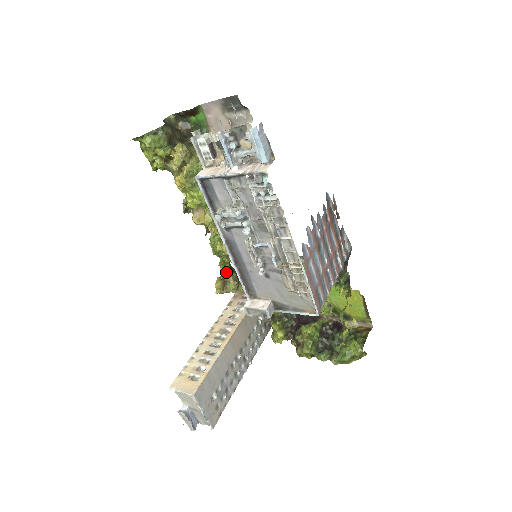
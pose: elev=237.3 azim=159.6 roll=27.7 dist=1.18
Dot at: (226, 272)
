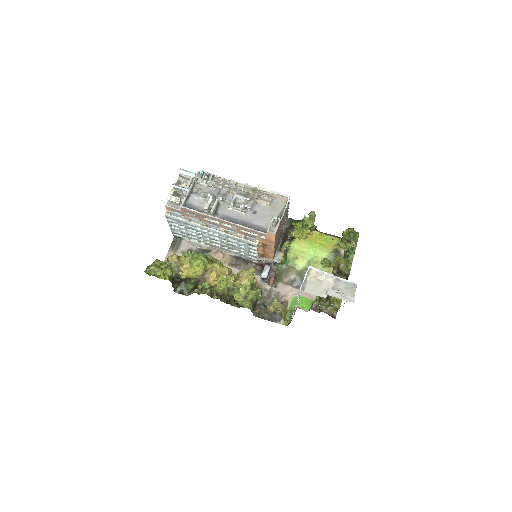
Dot at: occluded
